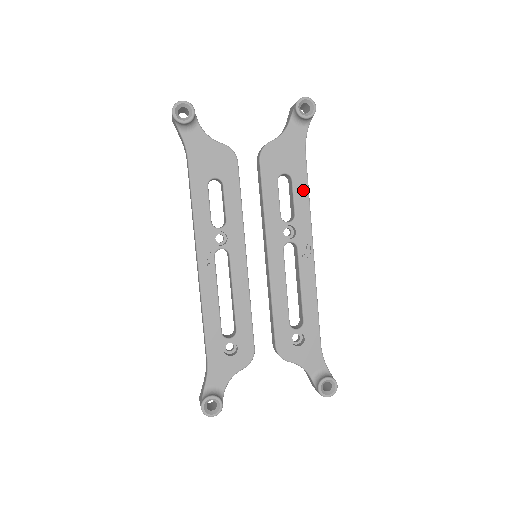
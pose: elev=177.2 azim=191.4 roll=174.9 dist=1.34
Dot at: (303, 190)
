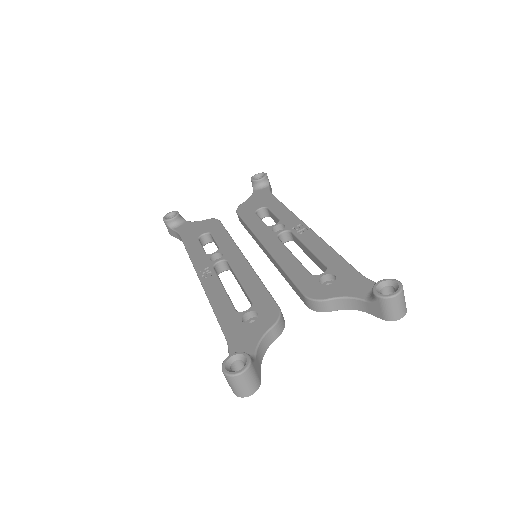
Dot at: (279, 207)
